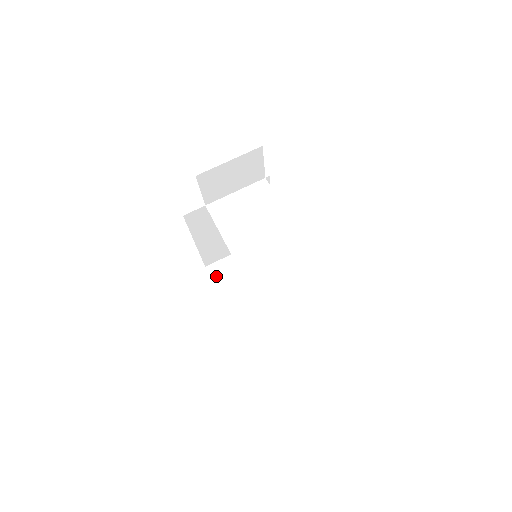
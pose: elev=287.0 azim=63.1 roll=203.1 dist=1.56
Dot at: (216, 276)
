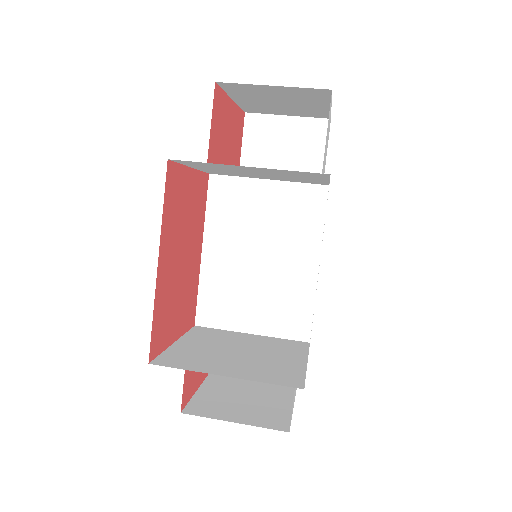
Dot at: (196, 332)
